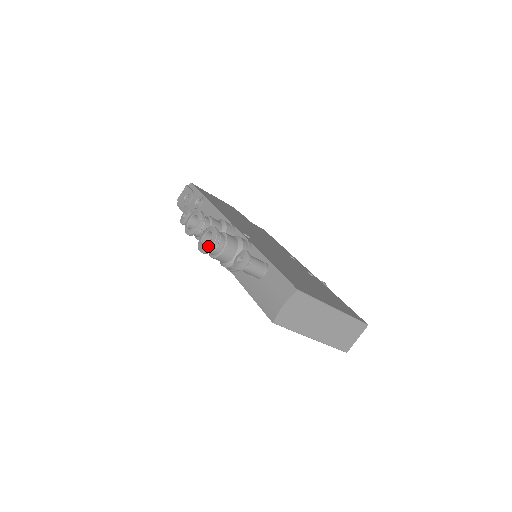
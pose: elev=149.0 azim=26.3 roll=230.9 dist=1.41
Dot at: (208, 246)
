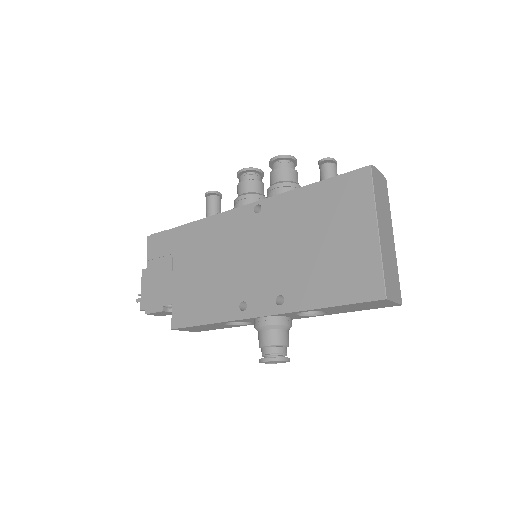
Dot at: (289, 156)
